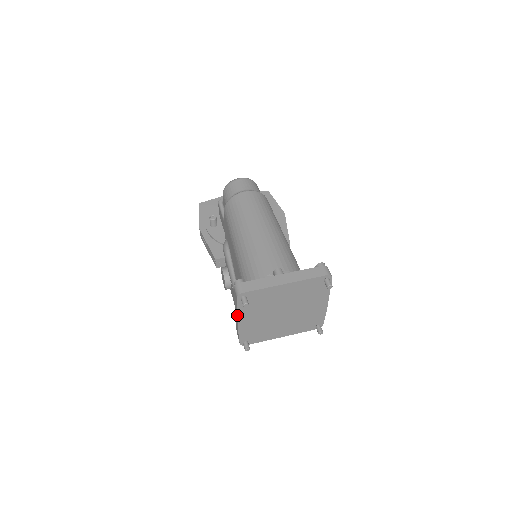
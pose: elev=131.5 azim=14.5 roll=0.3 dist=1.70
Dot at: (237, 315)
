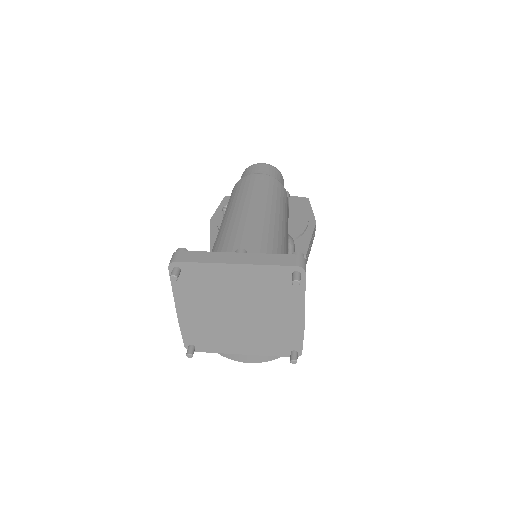
Dot at: occluded
